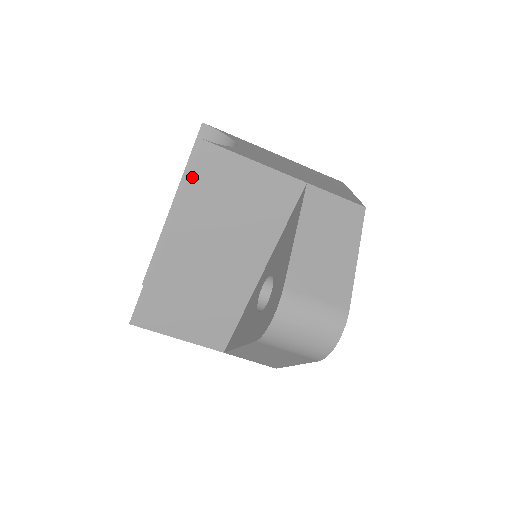
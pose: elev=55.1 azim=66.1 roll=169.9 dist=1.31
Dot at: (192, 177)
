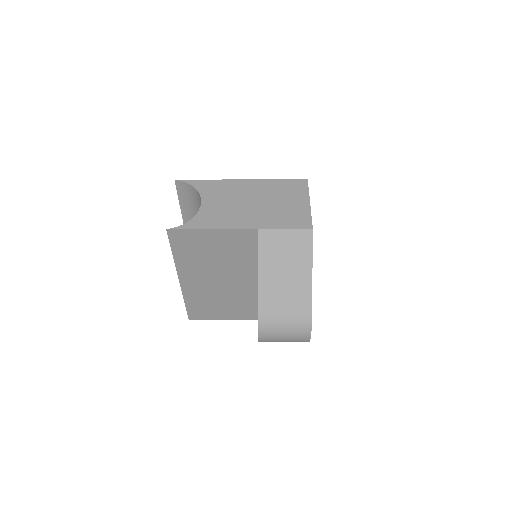
Dot at: (176, 248)
